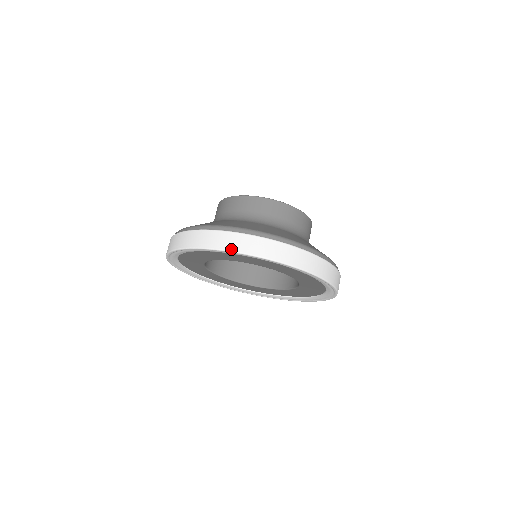
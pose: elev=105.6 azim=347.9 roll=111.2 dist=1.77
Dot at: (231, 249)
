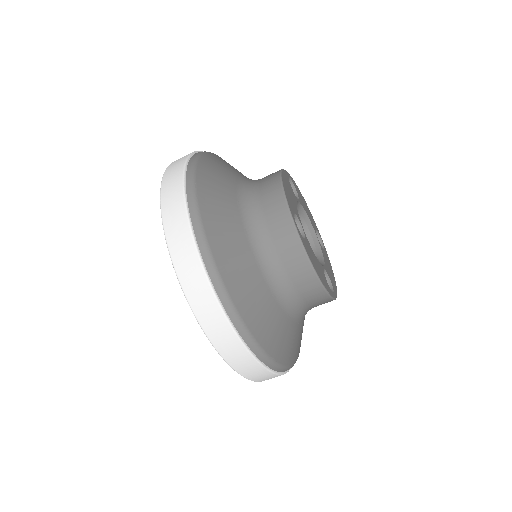
Dot at: (237, 370)
